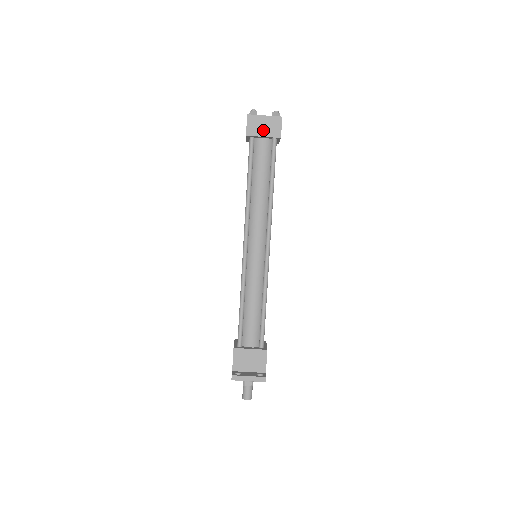
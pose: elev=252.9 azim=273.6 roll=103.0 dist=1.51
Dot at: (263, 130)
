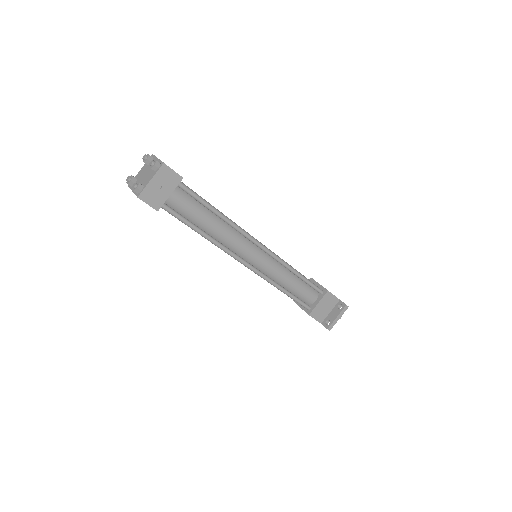
Dot at: (164, 191)
